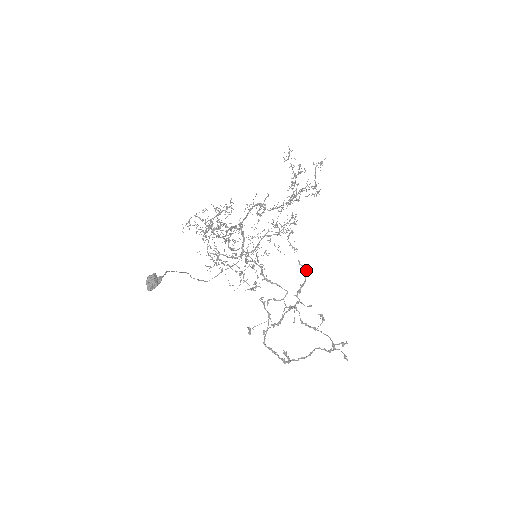
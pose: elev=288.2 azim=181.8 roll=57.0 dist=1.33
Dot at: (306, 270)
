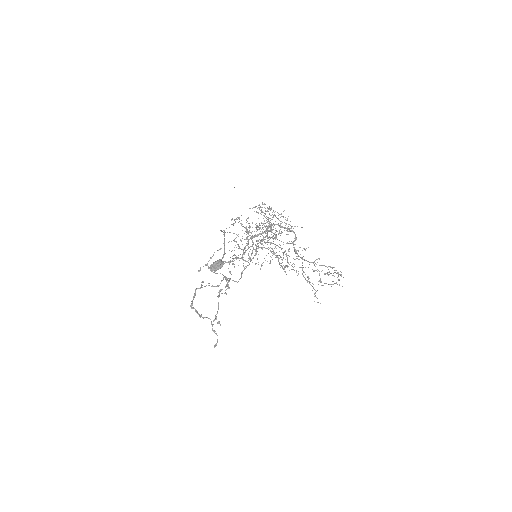
Dot at: occluded
